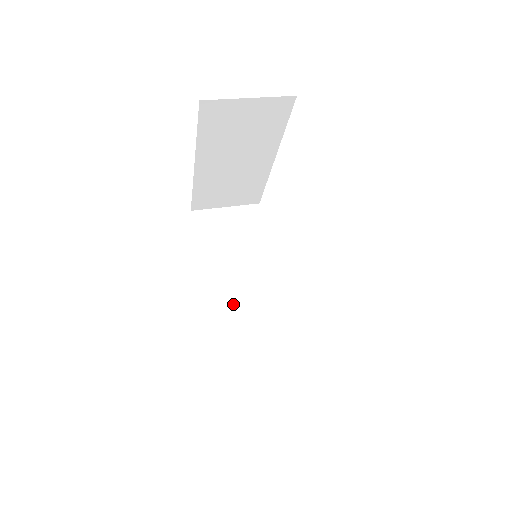
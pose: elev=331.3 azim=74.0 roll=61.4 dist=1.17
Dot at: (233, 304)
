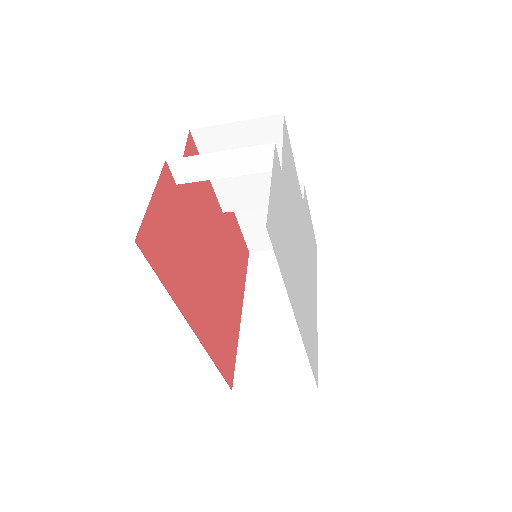
Dot at: occluded
